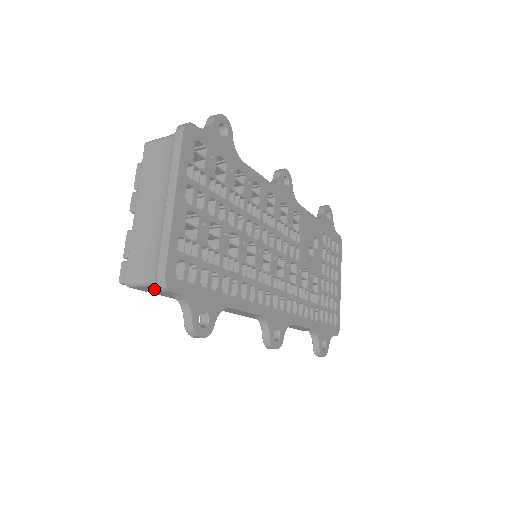
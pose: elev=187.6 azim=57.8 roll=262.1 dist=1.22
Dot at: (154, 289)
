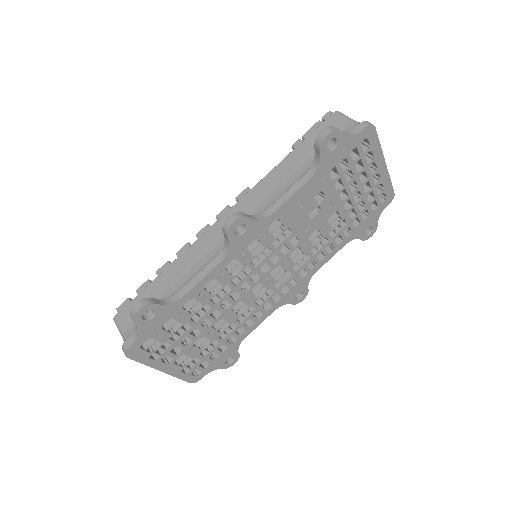
Dot at: occluded
